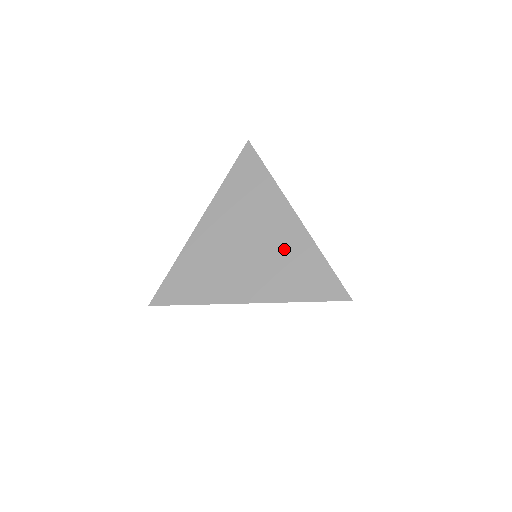
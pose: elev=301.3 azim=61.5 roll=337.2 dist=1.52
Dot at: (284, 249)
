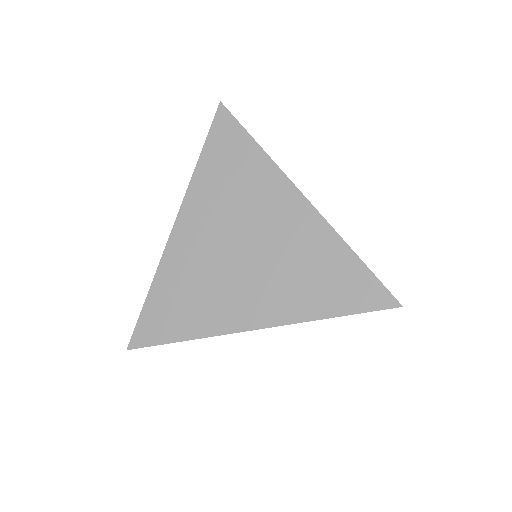
Dot at: (296, 248)
